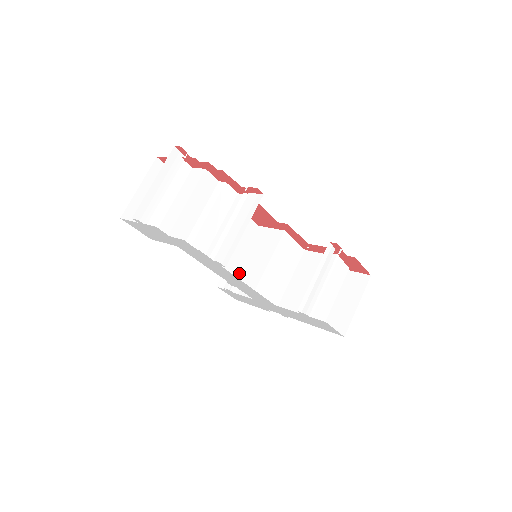
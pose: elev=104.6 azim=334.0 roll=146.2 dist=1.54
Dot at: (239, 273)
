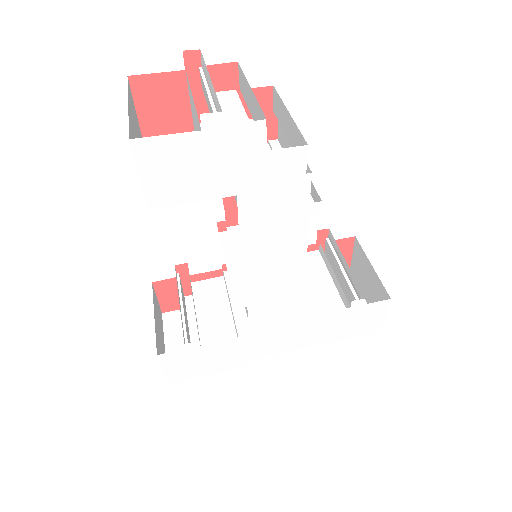
Dot at: occluded
